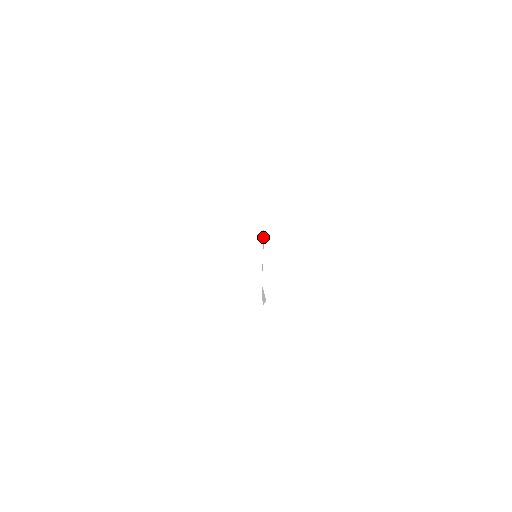
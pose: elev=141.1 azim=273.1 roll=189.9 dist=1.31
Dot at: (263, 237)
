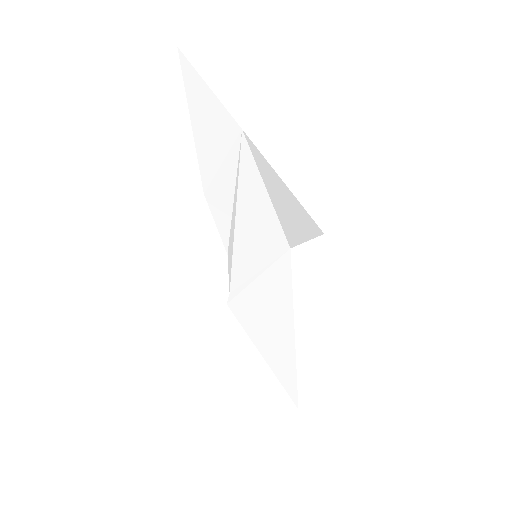
Dot at: (236, 293)
